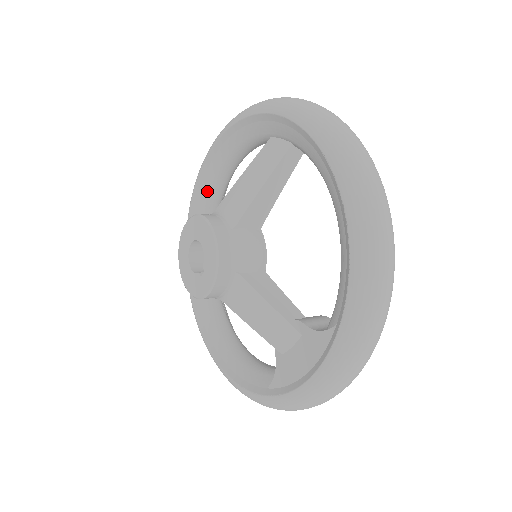
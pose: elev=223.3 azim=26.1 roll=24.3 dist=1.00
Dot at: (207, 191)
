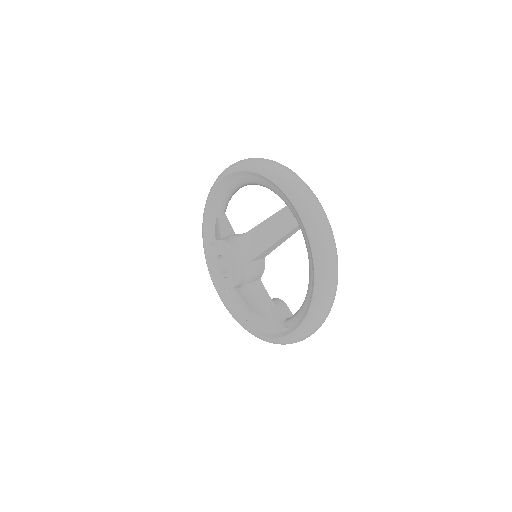
Dot at: (231, 185)
